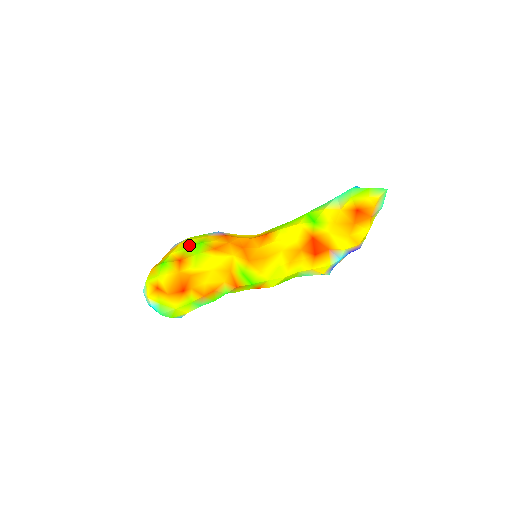
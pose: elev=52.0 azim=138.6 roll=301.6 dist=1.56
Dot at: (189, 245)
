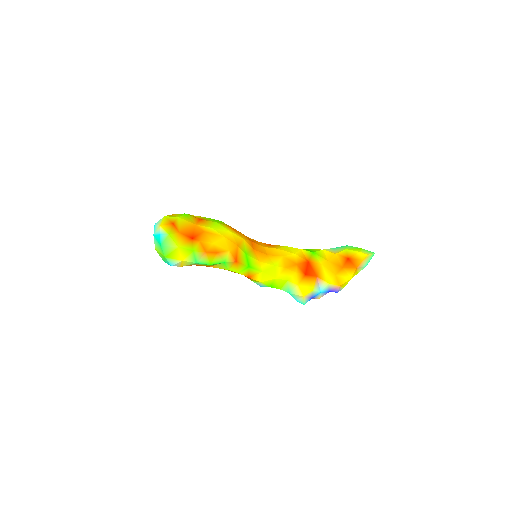
Dot at: (209, 218)
